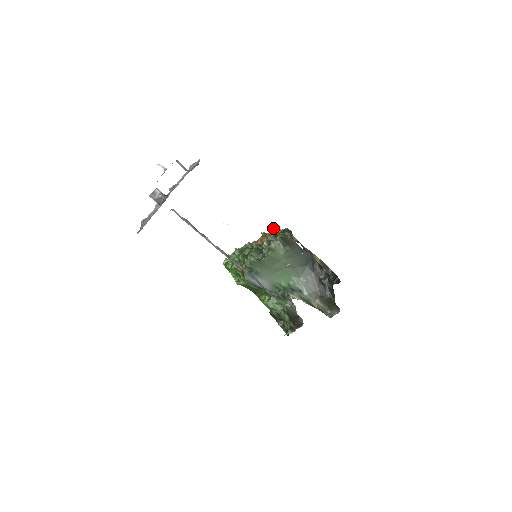
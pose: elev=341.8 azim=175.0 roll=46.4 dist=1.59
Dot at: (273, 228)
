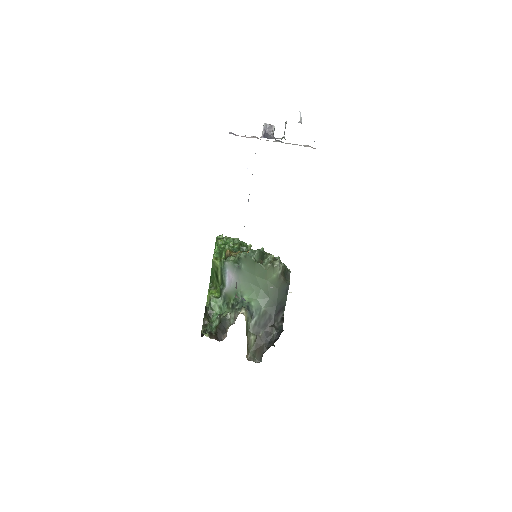
Dot at: occluded
